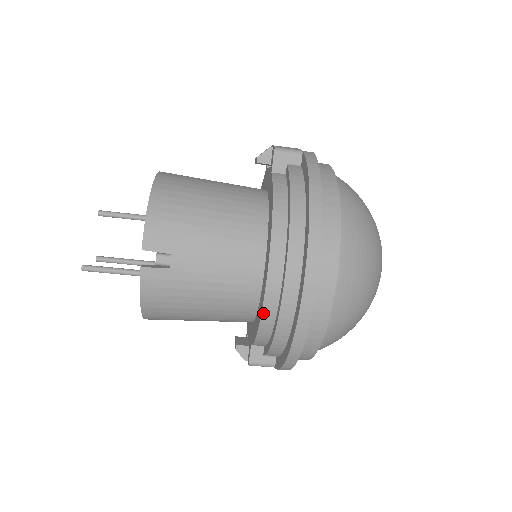
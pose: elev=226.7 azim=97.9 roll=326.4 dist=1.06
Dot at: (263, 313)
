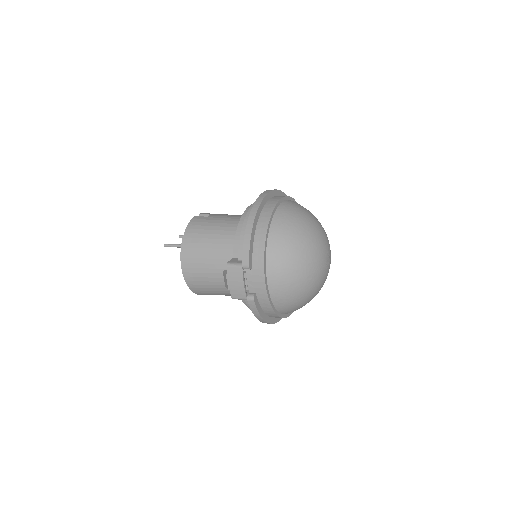
Dot at: occluded
